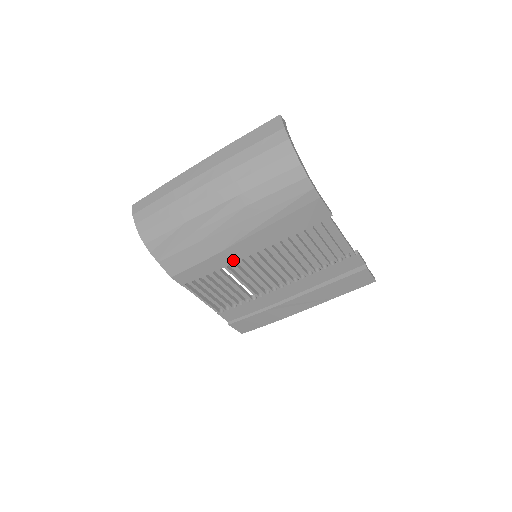
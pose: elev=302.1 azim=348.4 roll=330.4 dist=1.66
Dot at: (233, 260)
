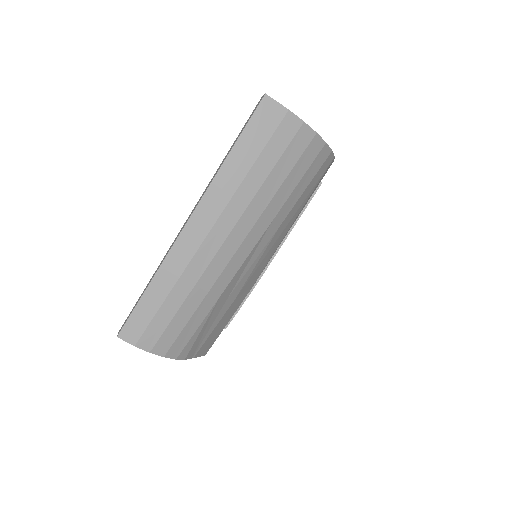
Dot at: occluded
